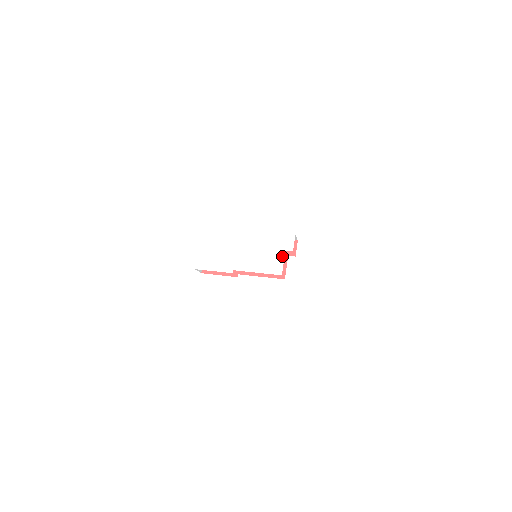
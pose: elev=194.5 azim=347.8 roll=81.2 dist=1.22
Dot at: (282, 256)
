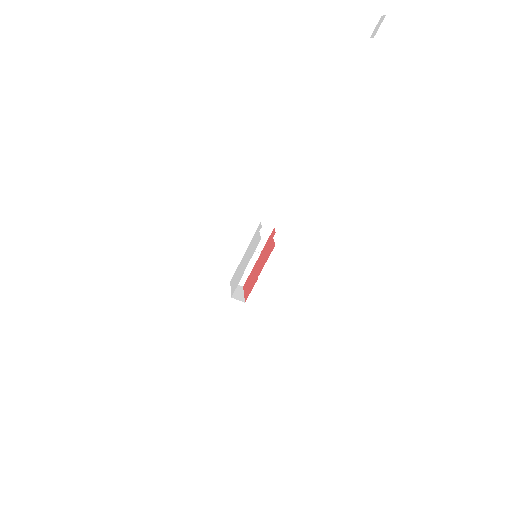
Dot at: (259, 235)
